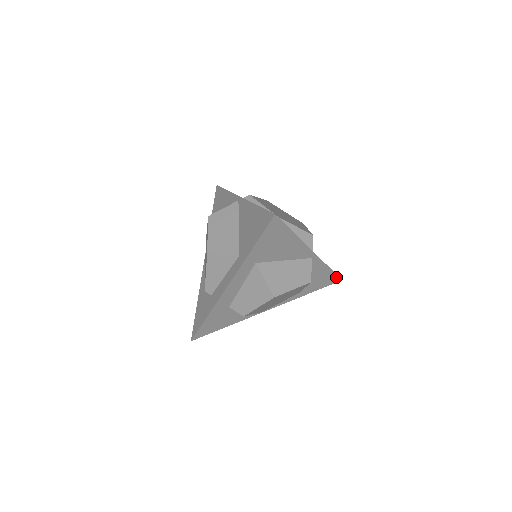
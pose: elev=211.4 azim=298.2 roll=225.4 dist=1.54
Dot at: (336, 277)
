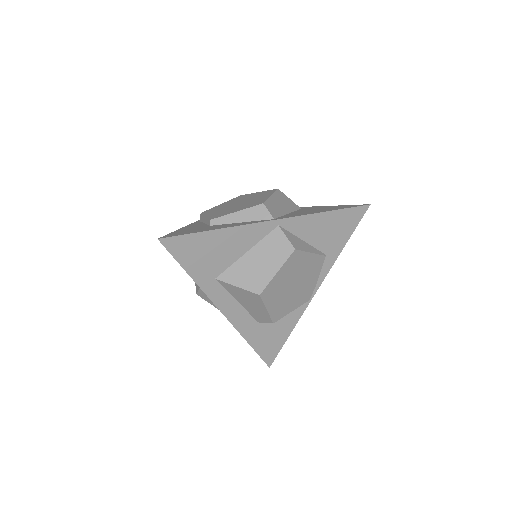
Dot at: (354, 209)
